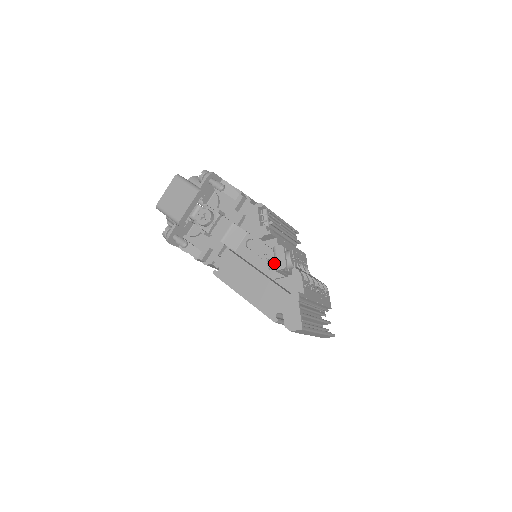
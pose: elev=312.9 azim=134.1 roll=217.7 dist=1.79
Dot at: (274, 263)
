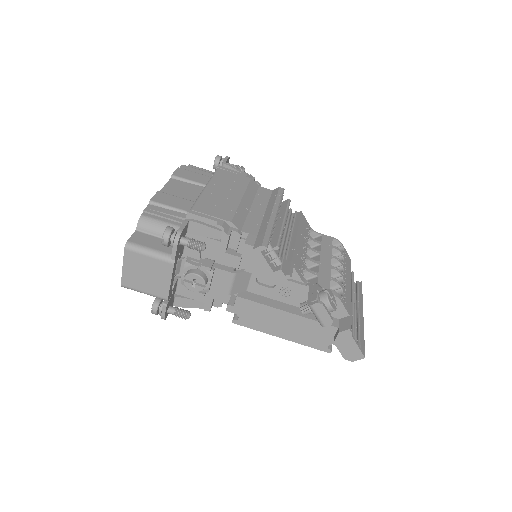
Dot at: (312, 313)
